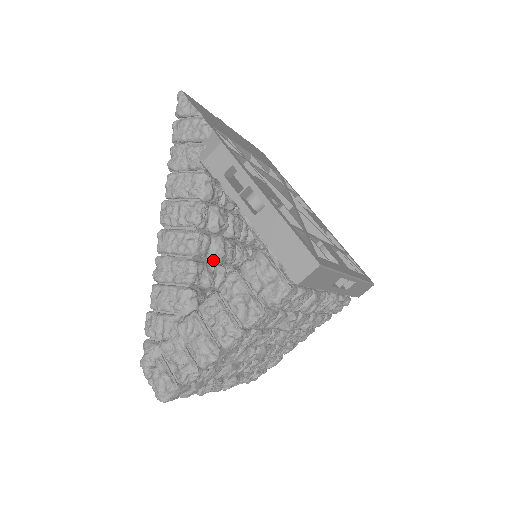
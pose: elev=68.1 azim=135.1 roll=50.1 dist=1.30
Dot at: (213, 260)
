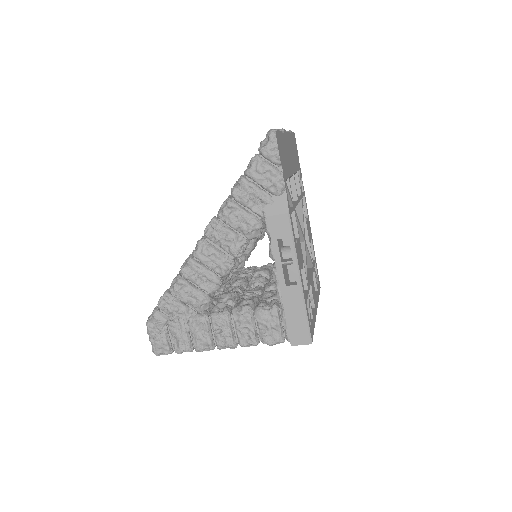
Dot at: occluded
